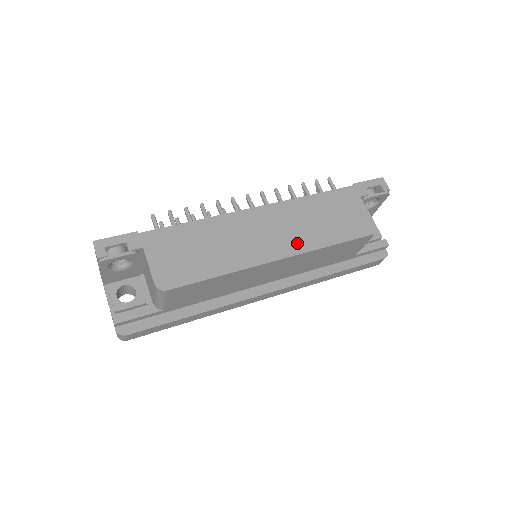
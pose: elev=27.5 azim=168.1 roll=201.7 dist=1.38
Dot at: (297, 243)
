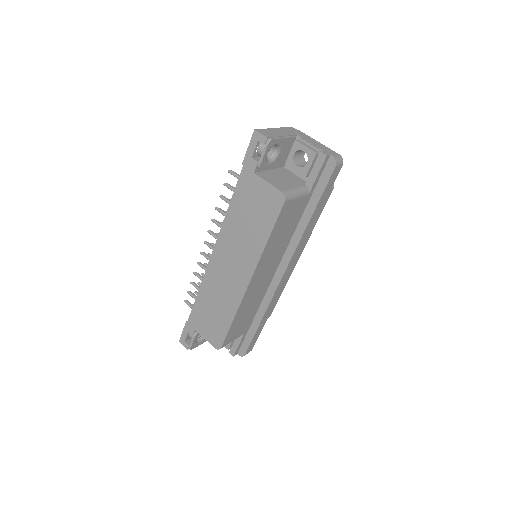
Dot at: (248, 261)
